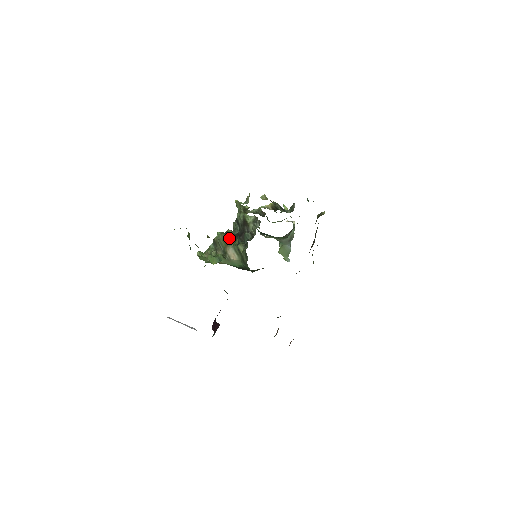
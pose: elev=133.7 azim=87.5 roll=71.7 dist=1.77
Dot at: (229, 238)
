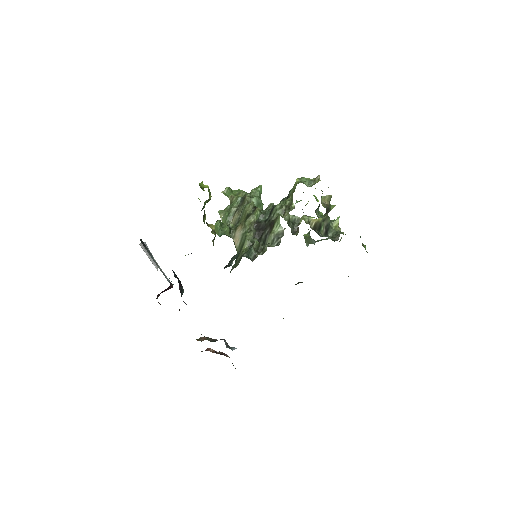
Dot at: (250, 220)
